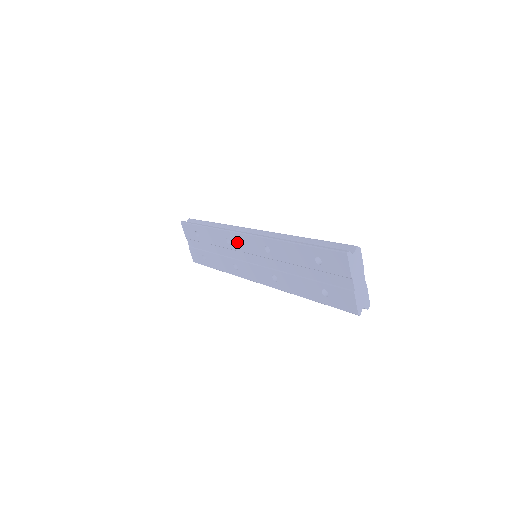
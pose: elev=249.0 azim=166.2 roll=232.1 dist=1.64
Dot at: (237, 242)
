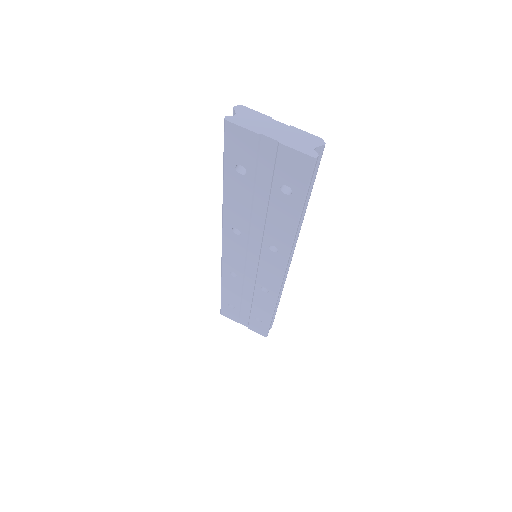
Dot at: (233, 264)
